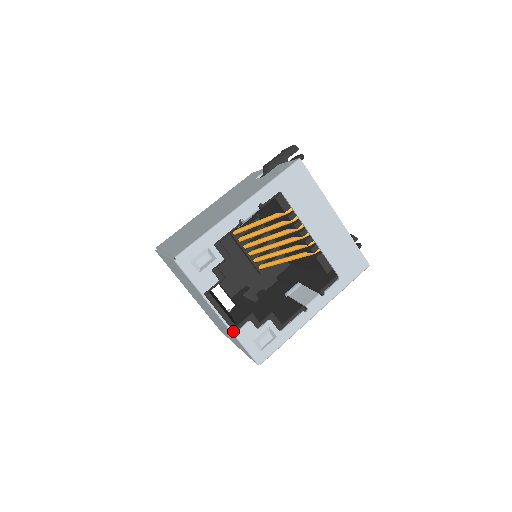
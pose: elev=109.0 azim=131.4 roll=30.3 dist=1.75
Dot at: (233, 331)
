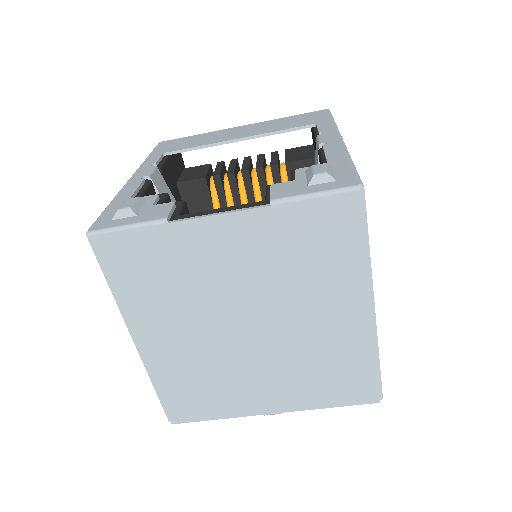
Dot at: (266, 205)
